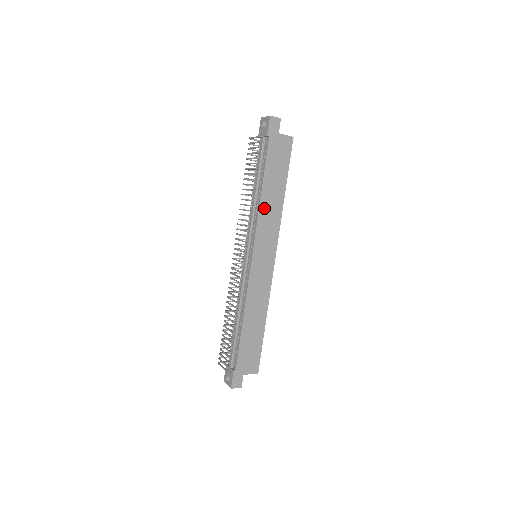
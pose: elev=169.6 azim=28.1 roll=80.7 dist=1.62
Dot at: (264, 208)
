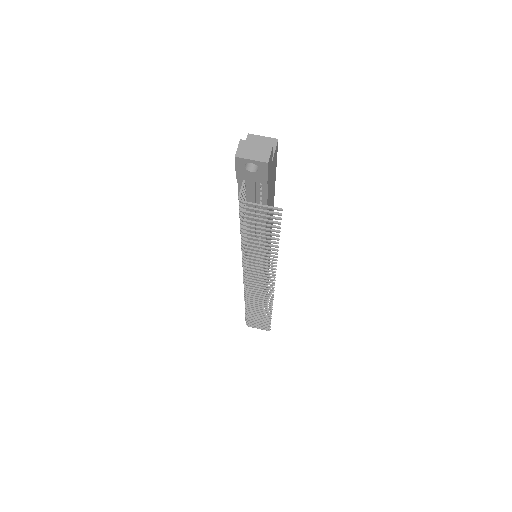
Dot at: occluded
